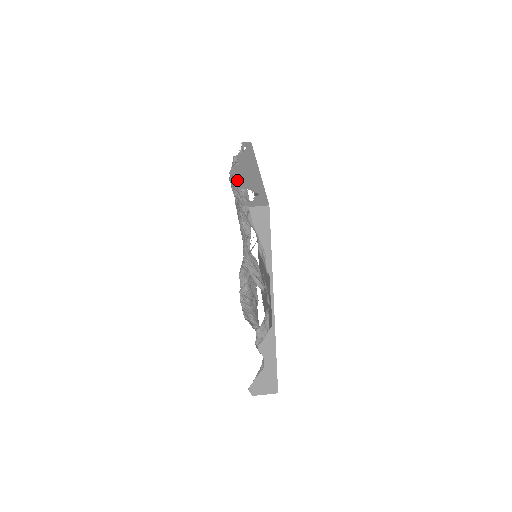
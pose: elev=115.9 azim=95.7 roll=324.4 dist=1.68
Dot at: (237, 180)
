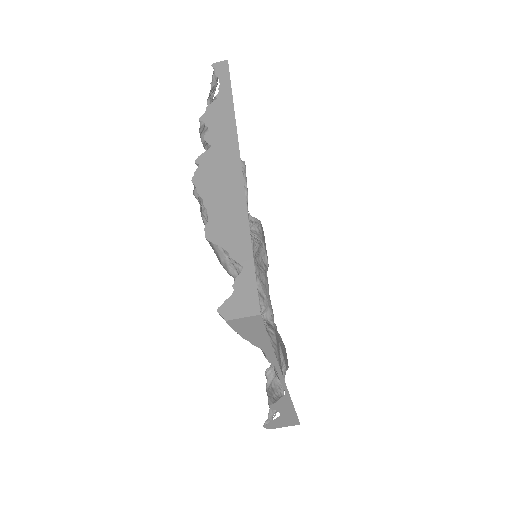
Dot at: occluded
